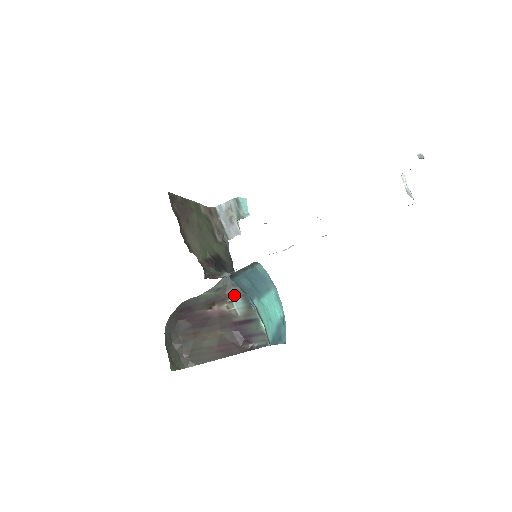
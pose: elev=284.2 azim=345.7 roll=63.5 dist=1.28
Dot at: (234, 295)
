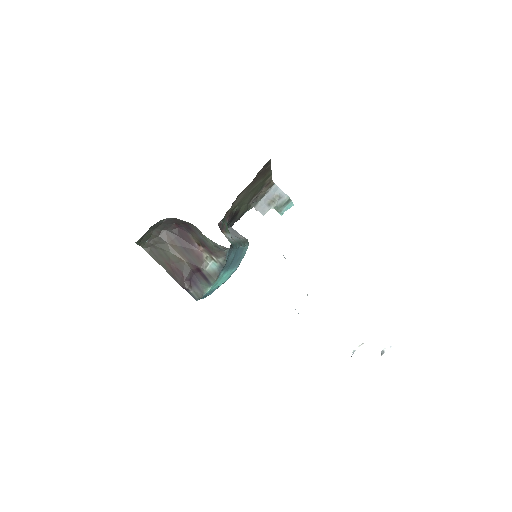
Dot at: (219, 259)
